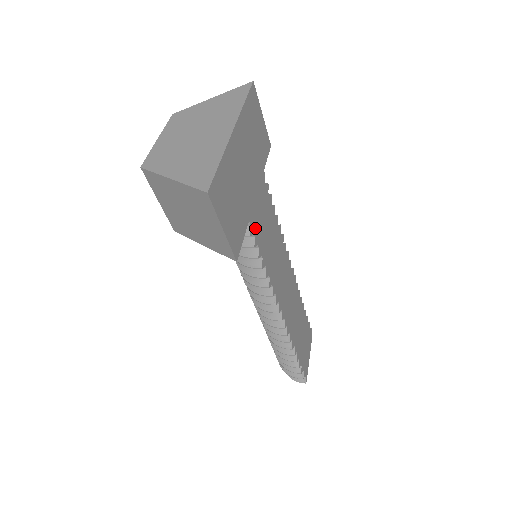
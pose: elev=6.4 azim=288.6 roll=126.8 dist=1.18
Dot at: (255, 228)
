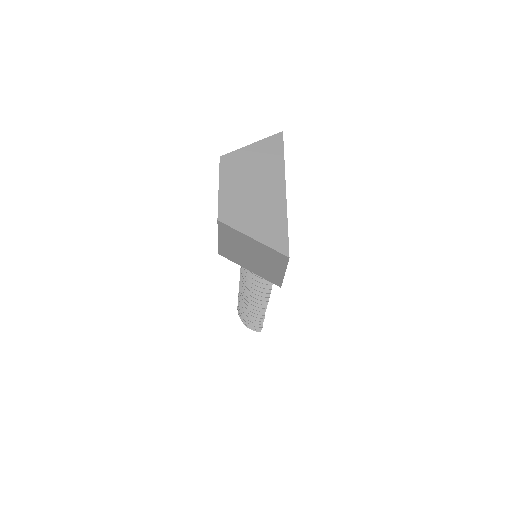
Dot at: occluded
